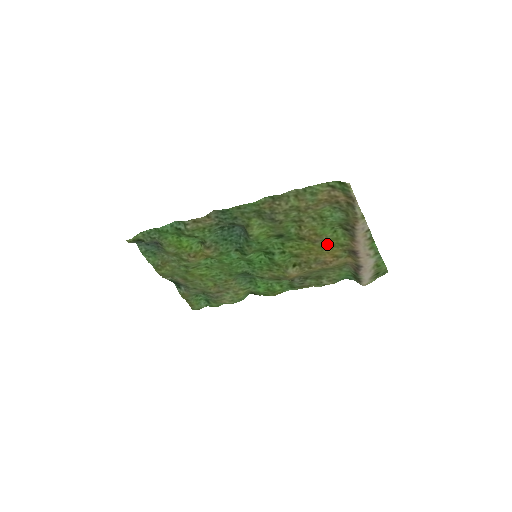
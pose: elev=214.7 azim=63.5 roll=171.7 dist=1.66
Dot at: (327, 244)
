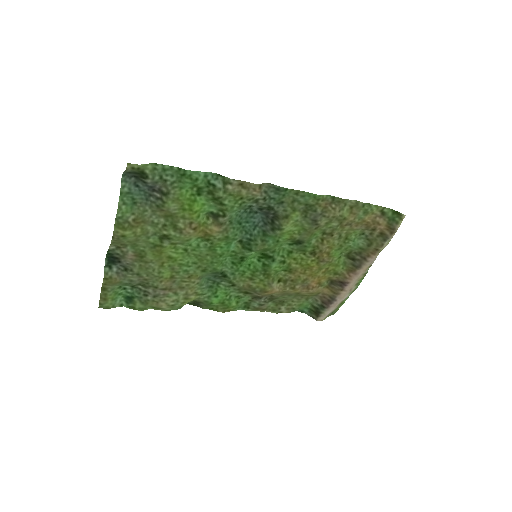
Dot at: (326, 268)
